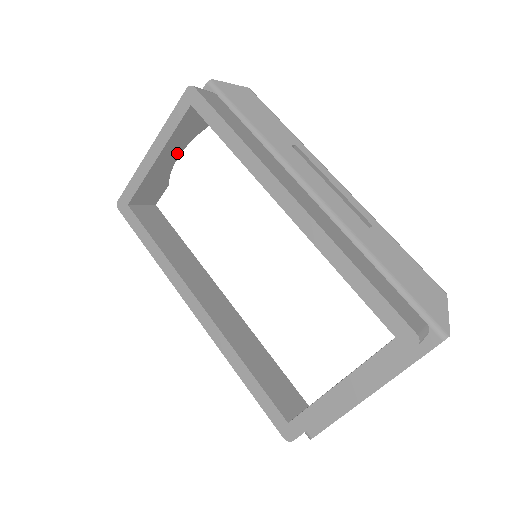
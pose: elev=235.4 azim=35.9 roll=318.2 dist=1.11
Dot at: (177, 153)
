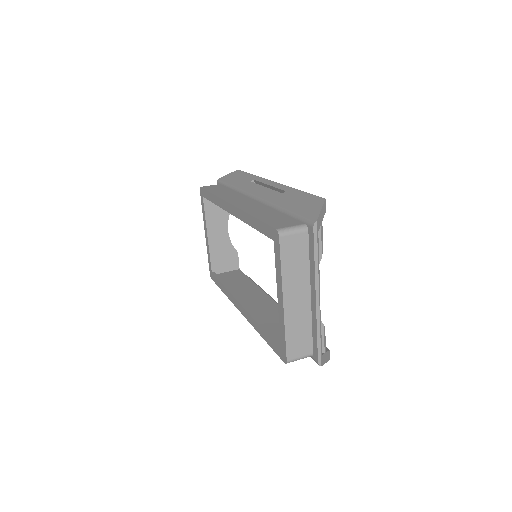
Dot at: (225, 229)
